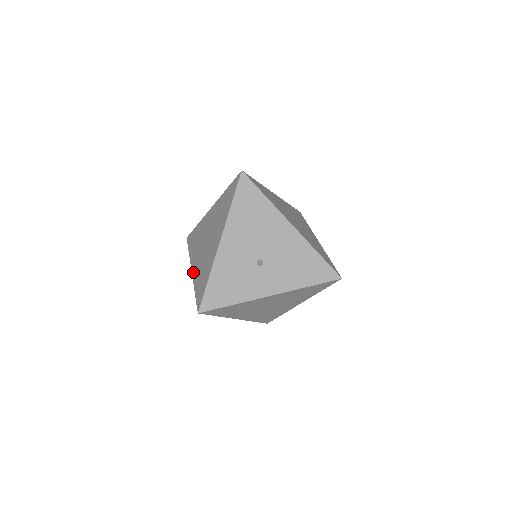
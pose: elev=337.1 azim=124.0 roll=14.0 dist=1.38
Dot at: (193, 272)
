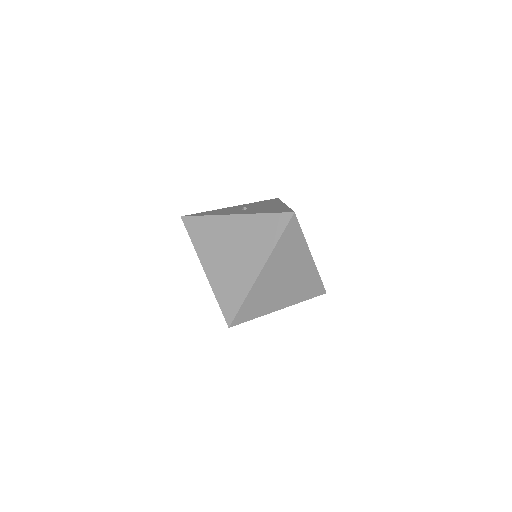
Dot at: occluded
